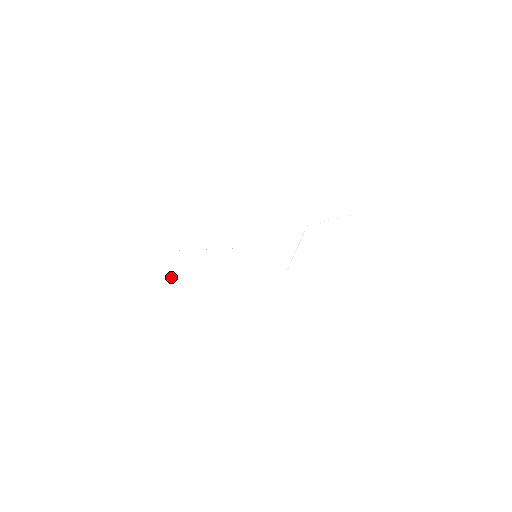
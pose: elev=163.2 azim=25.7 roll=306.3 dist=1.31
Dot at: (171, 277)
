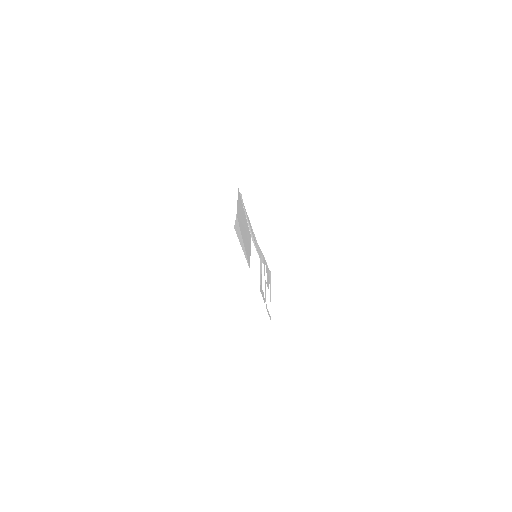
Dot at: (243, 231)
